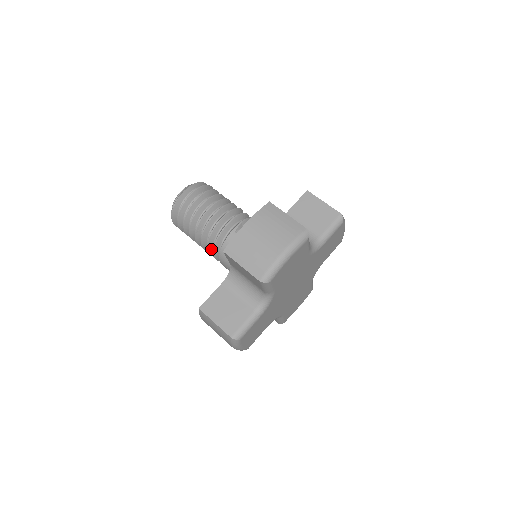
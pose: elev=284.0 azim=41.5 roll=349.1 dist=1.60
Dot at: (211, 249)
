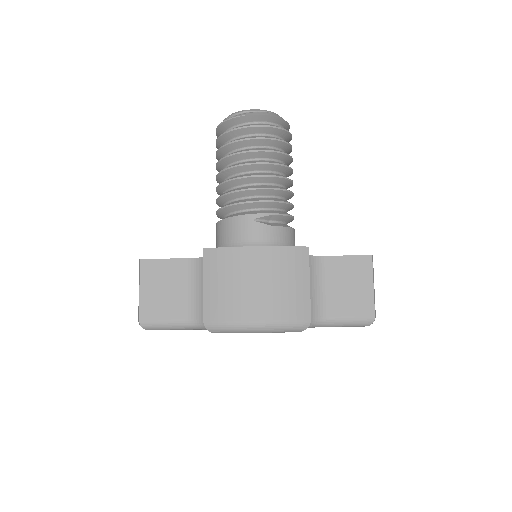
Dot at: (221, 203)
